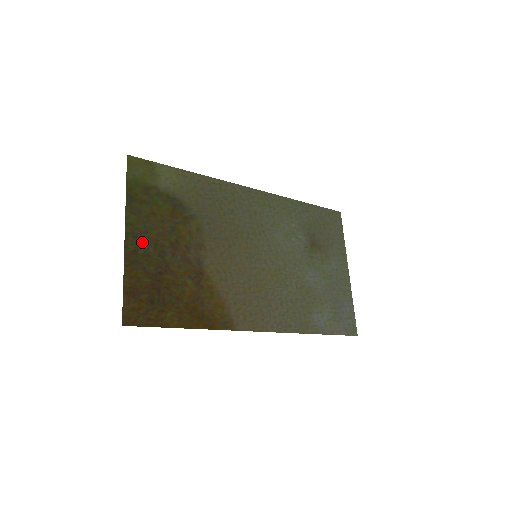
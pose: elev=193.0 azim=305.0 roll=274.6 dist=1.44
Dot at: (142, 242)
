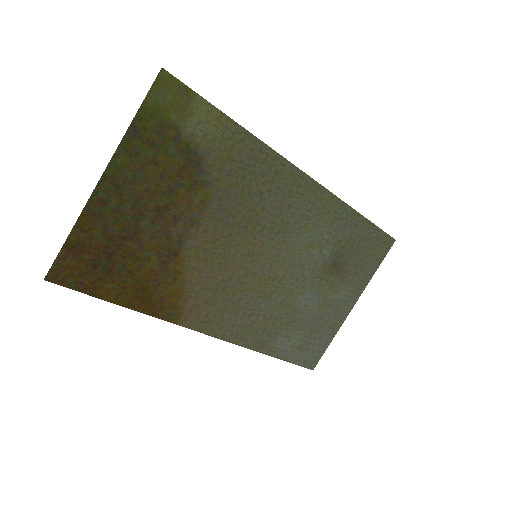
Dot at: (120, 193)
